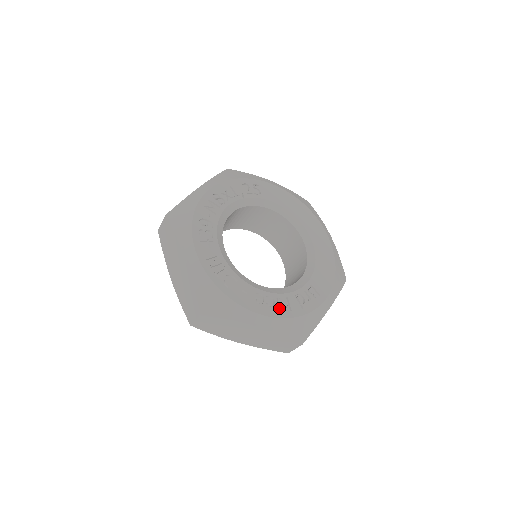
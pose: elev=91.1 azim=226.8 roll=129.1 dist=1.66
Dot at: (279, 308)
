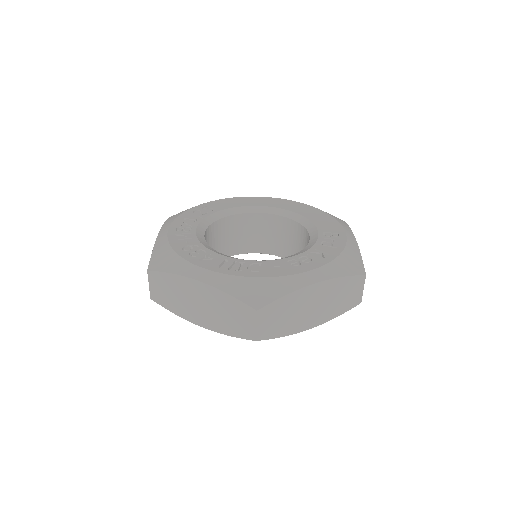
Dot at: (318, 259)
